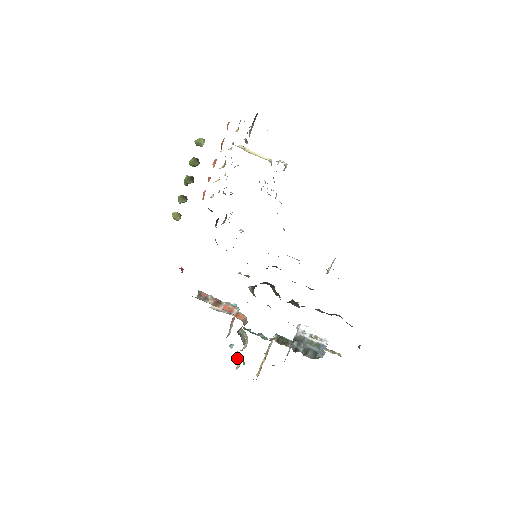
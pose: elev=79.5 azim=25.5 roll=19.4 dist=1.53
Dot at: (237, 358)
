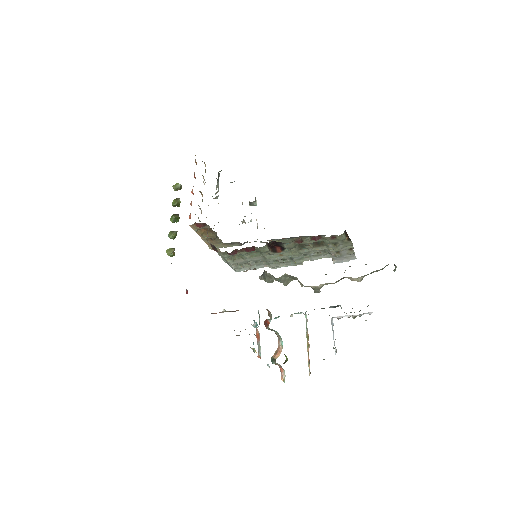
Dot at: occluded
